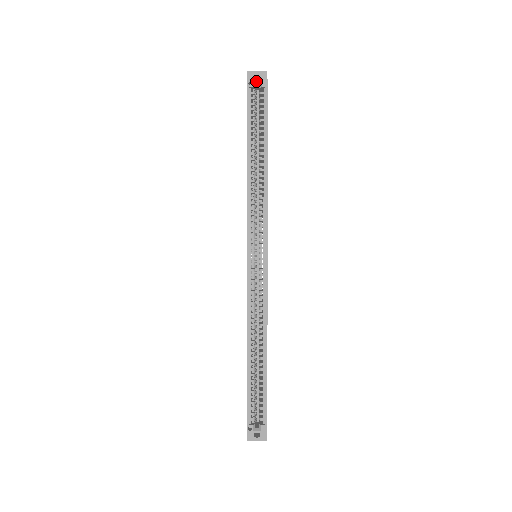
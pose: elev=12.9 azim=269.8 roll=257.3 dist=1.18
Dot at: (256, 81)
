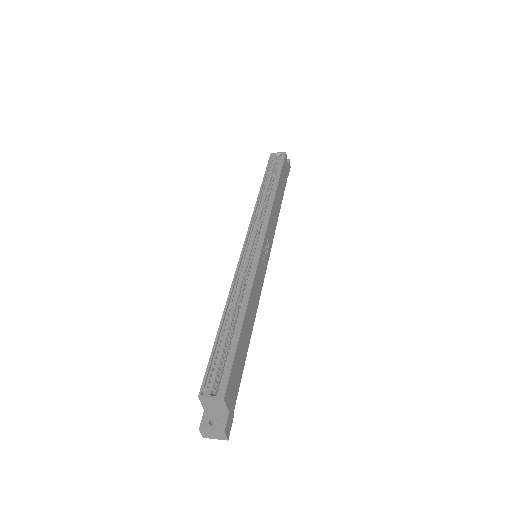
Dot at: (277, 153)
